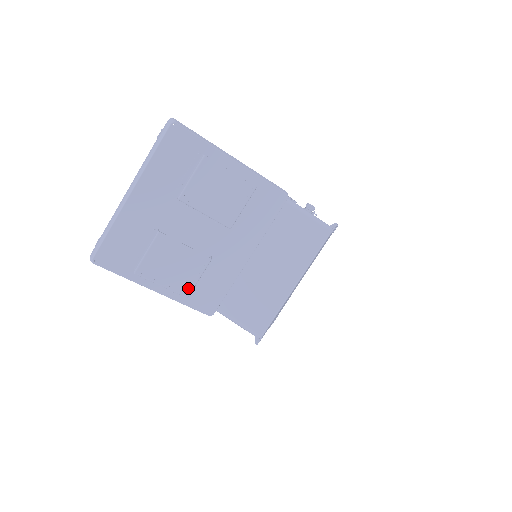
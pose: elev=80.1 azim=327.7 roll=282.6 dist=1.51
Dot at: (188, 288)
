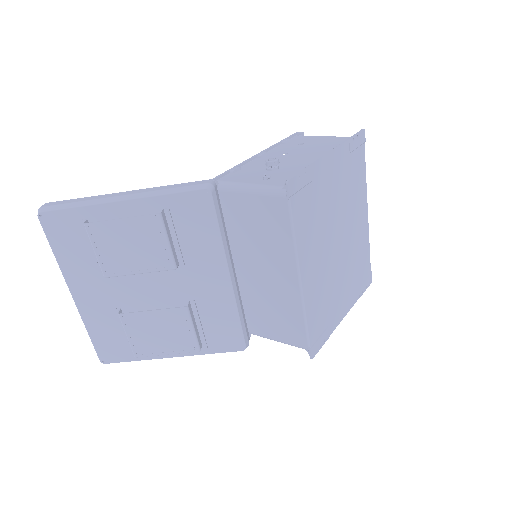
Dot at: (192, 343)
